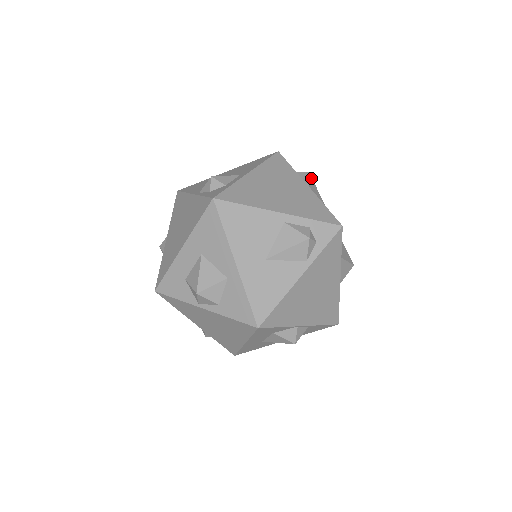
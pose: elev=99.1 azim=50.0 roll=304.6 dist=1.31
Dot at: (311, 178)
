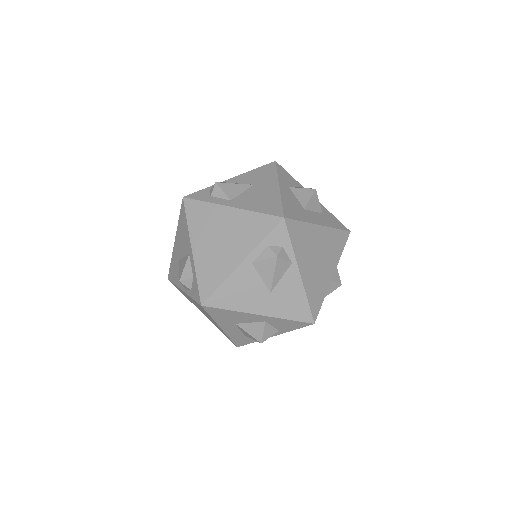
Dot at: (222, 185)
